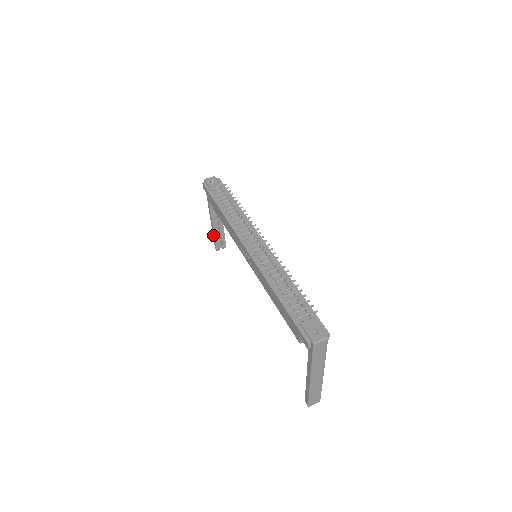
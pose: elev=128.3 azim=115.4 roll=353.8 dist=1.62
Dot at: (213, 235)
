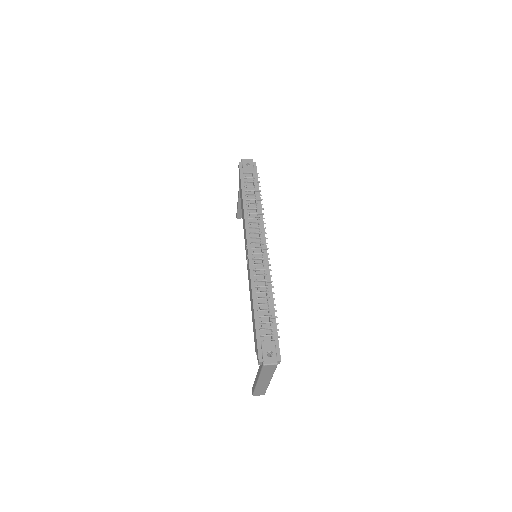
Dot at: (237, 205)
